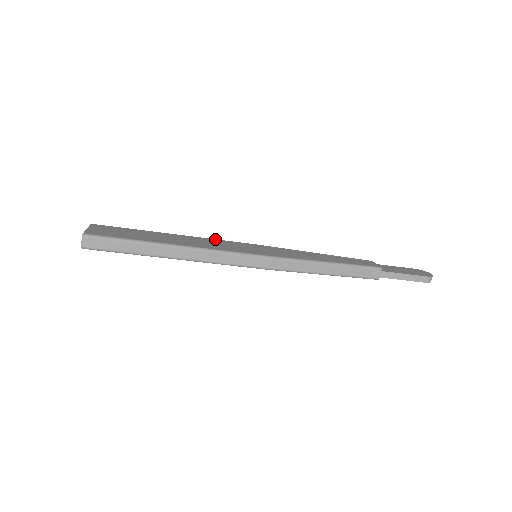
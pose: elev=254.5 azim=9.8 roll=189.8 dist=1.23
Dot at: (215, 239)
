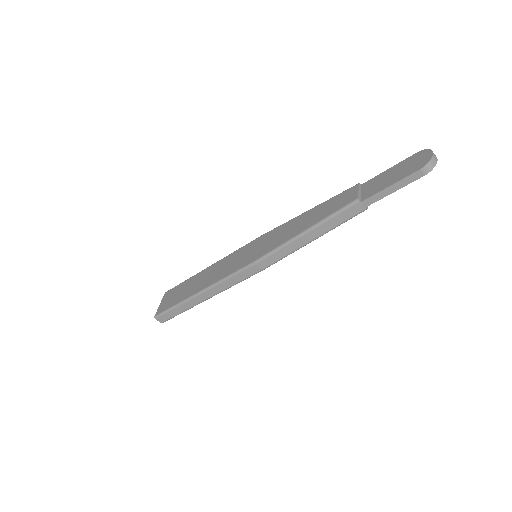
Dot at: (228, 255)
